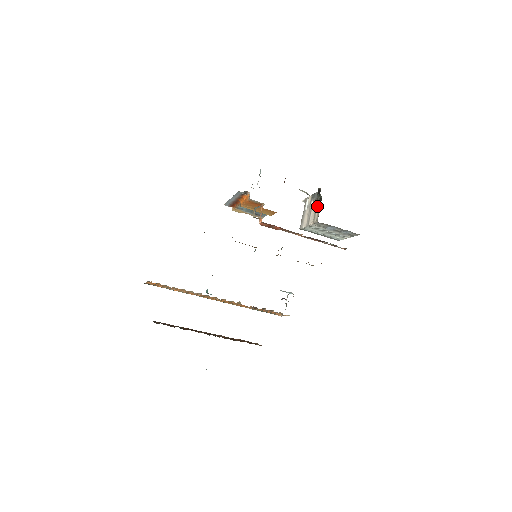
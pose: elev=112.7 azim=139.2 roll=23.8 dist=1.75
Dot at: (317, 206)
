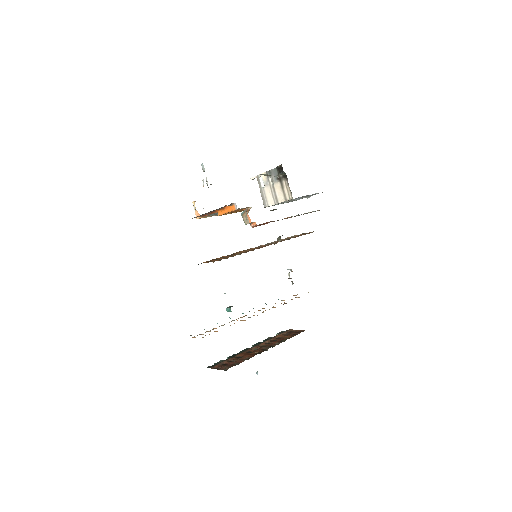
Dot at: (283, 183)
